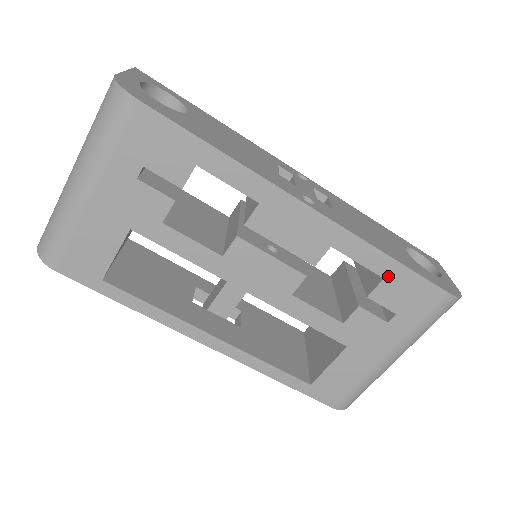
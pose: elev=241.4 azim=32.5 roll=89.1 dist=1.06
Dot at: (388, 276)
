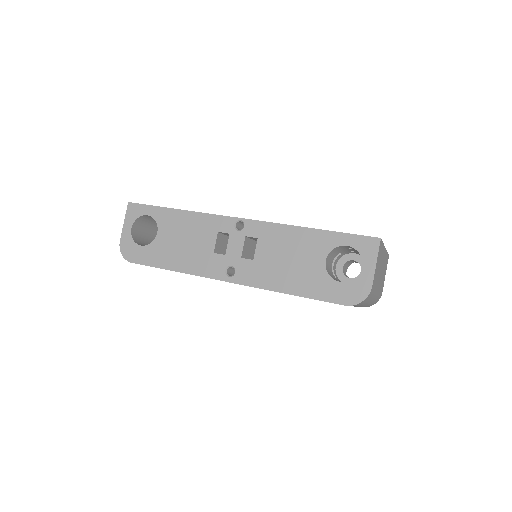
Dot at: occluded
